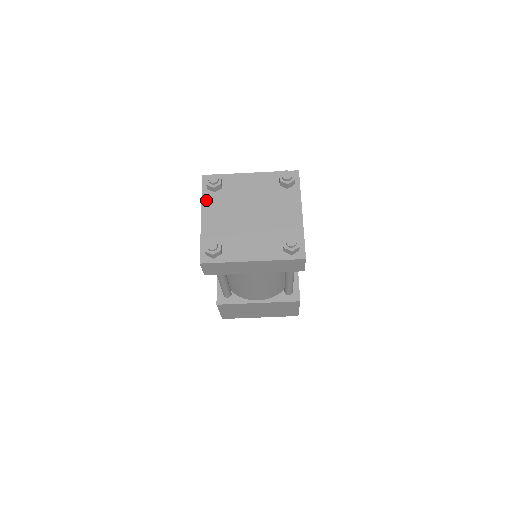
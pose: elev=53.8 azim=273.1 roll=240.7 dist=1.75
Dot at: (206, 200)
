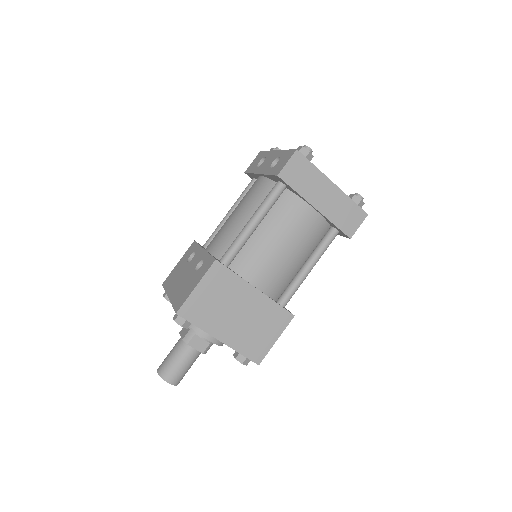
Dot at: occluded
